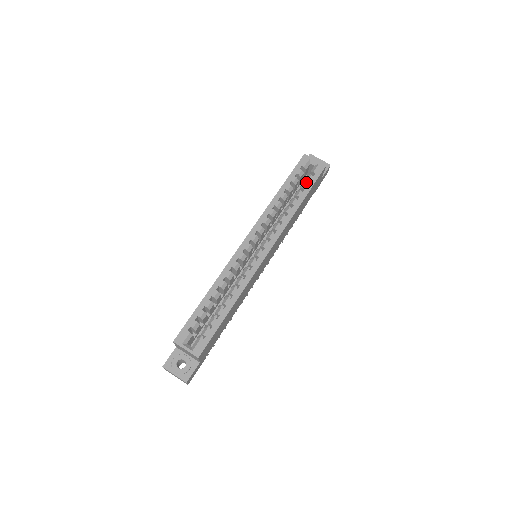
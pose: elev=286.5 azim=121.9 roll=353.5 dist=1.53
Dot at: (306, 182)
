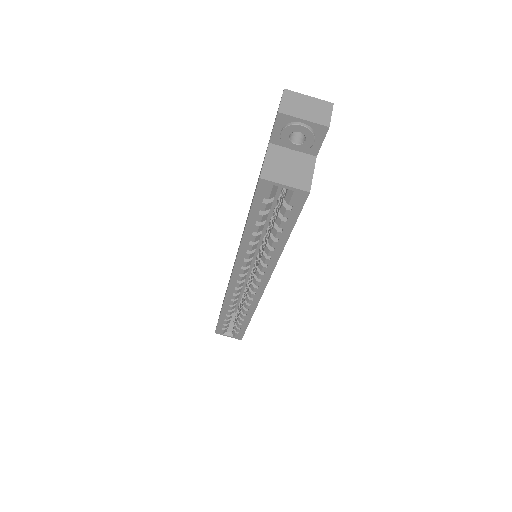
Dot at: occluded
